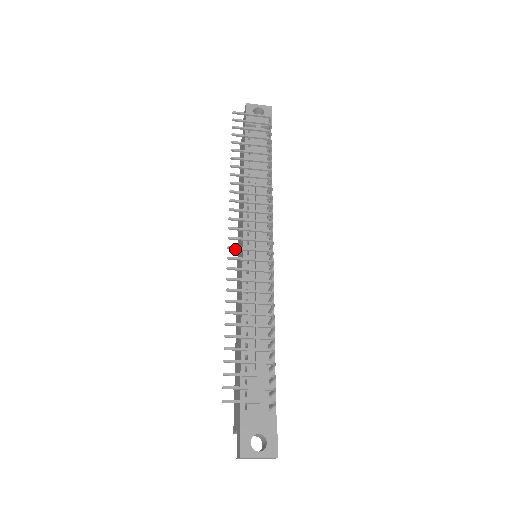
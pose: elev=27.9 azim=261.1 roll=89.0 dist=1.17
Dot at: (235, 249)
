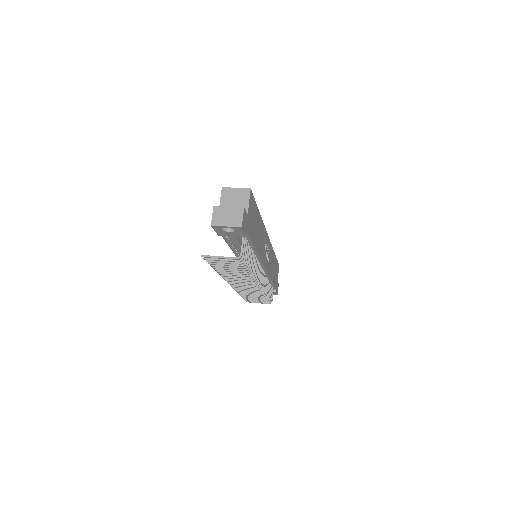
Dot at: (236, 287)
